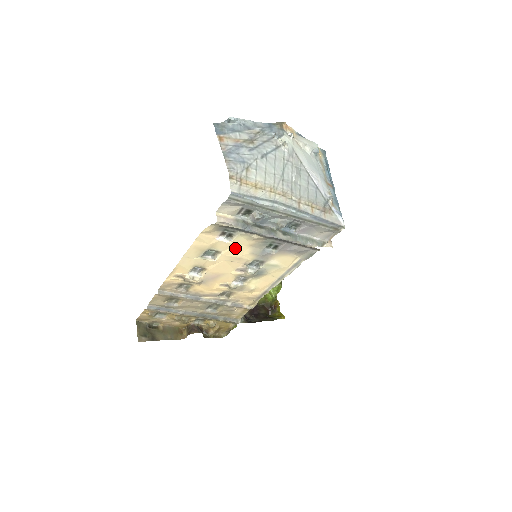
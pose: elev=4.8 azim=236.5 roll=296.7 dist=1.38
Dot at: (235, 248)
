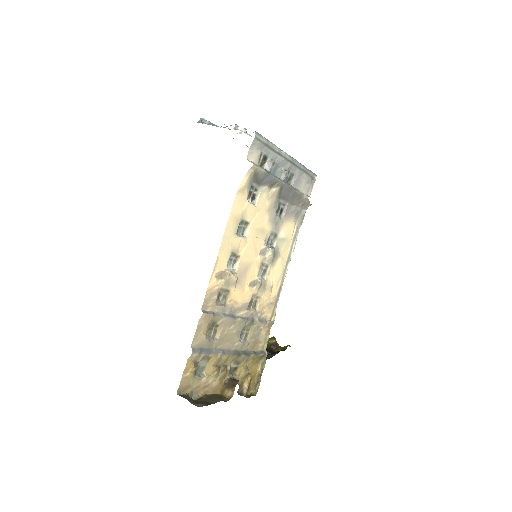
Dot at: (258, 215)
